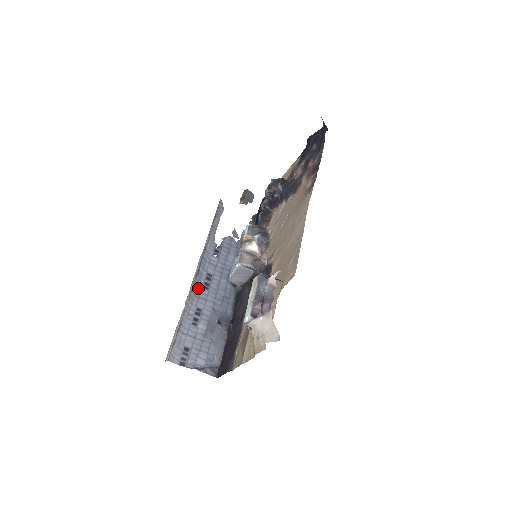
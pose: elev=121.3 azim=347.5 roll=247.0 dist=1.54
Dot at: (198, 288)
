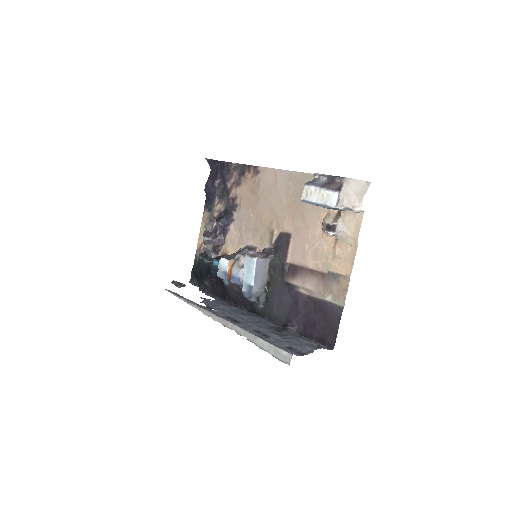
Dot at: occluded
